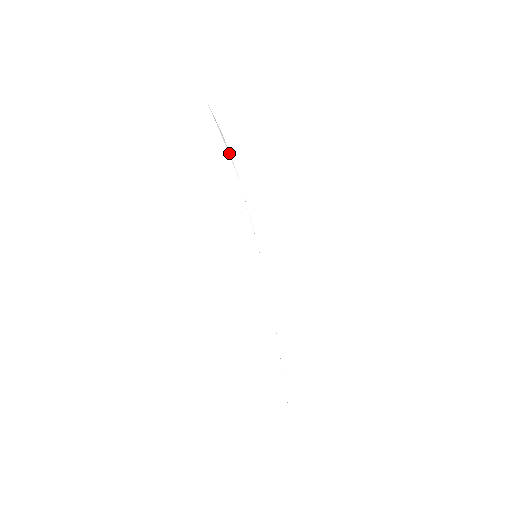
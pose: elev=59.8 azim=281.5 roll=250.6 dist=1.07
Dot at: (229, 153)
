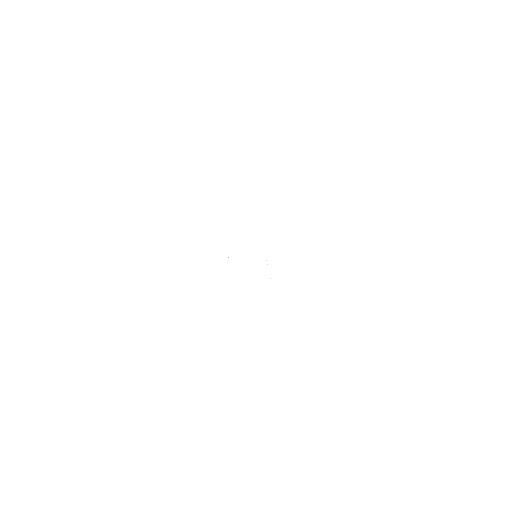
Dot at: occluded
